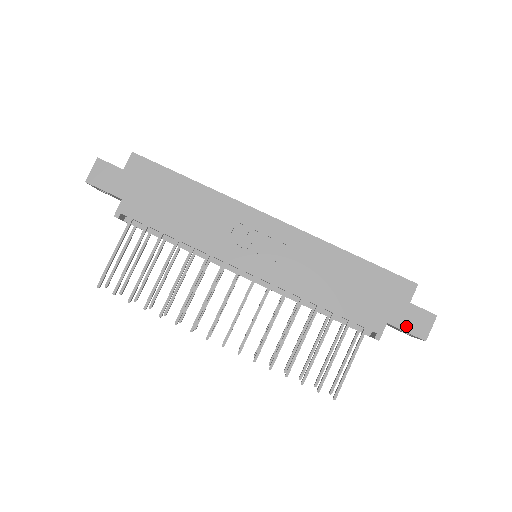
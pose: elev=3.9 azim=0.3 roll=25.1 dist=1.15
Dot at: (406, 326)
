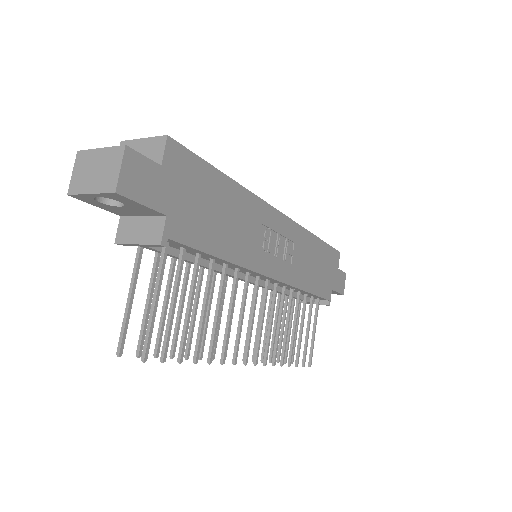
Dot at: (338, 288)
